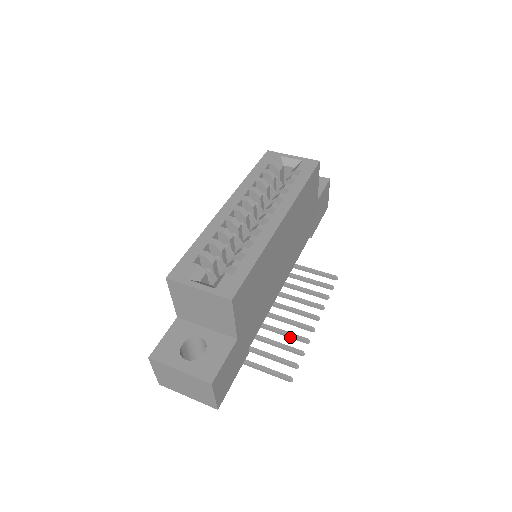
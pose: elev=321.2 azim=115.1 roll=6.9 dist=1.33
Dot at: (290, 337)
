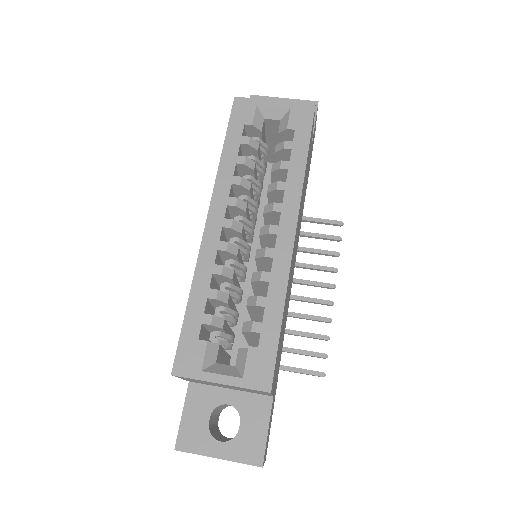
Dot at: (308, 319)
